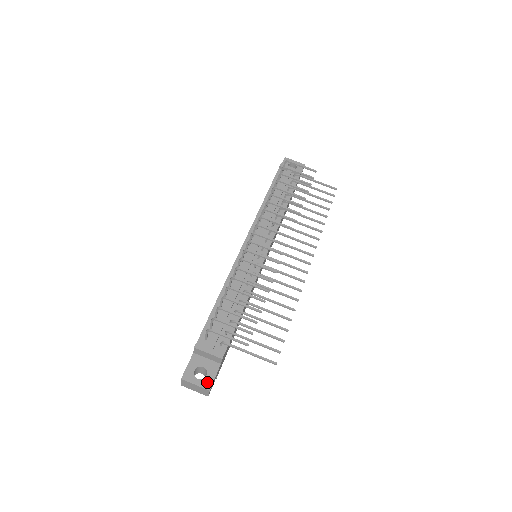
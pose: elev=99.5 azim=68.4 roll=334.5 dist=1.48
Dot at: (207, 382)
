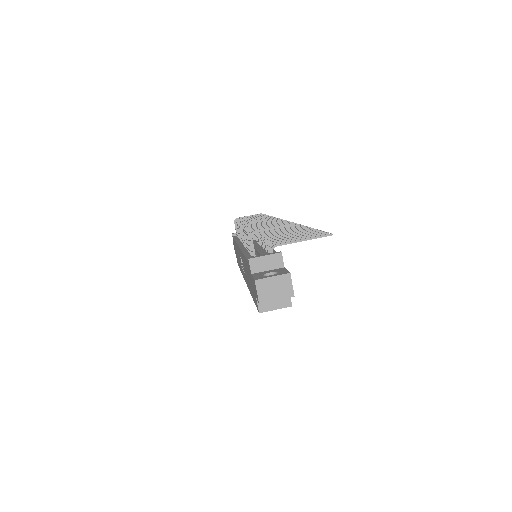
Dot at: (282, 273)
